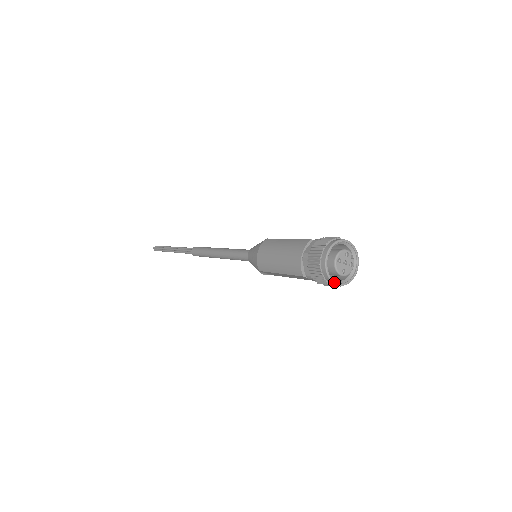
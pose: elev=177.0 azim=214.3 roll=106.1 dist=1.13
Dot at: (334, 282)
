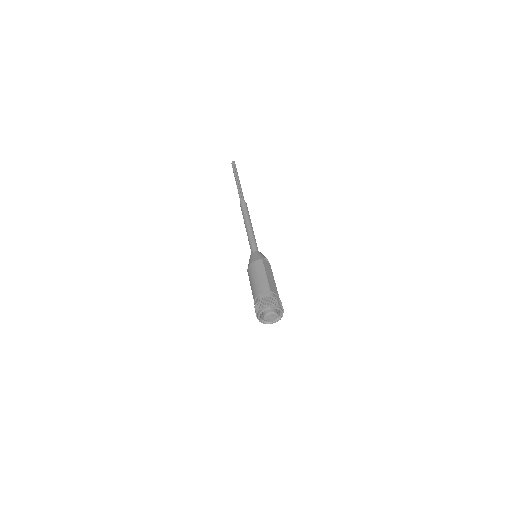
Dot at: (260, 321)
